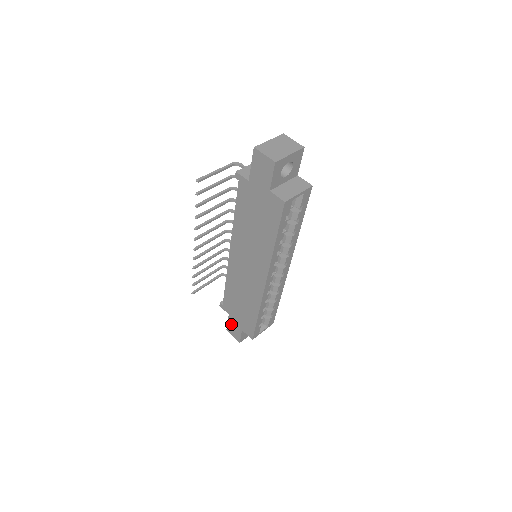
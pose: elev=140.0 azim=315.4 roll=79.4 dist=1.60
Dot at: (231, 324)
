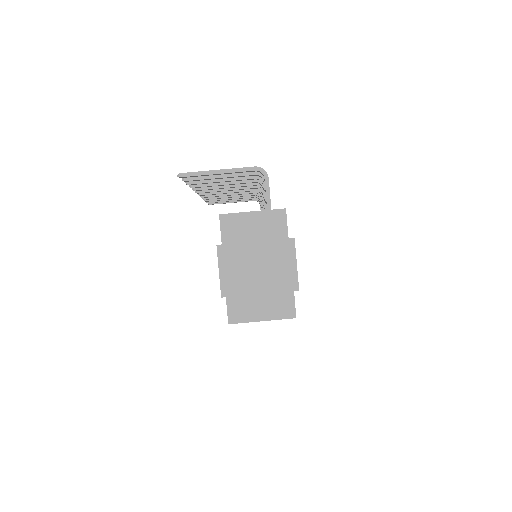
Dot at: occluded
